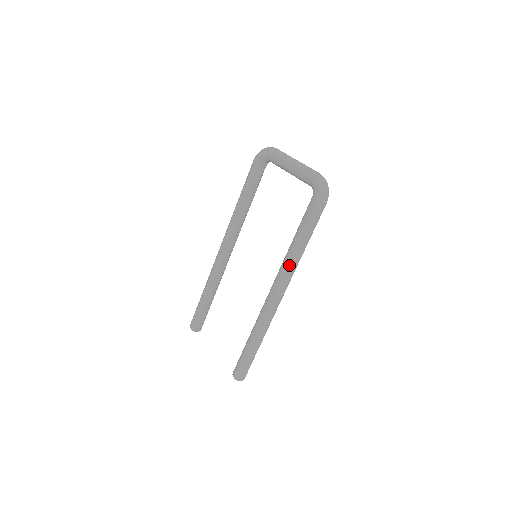
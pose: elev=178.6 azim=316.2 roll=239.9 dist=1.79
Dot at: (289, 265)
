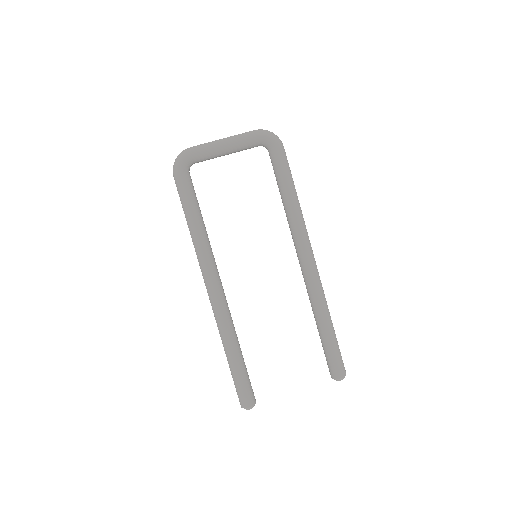
Dot at: (302, 222)
